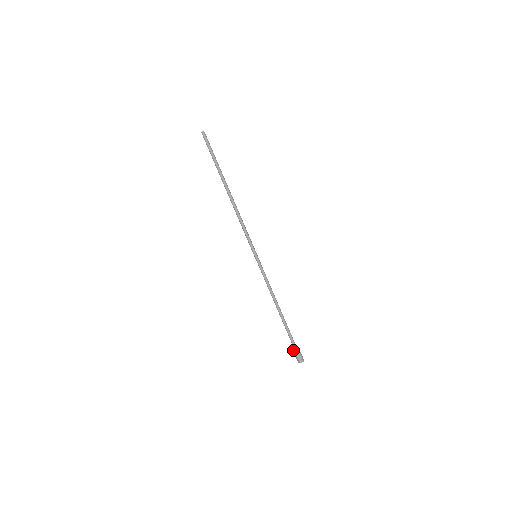
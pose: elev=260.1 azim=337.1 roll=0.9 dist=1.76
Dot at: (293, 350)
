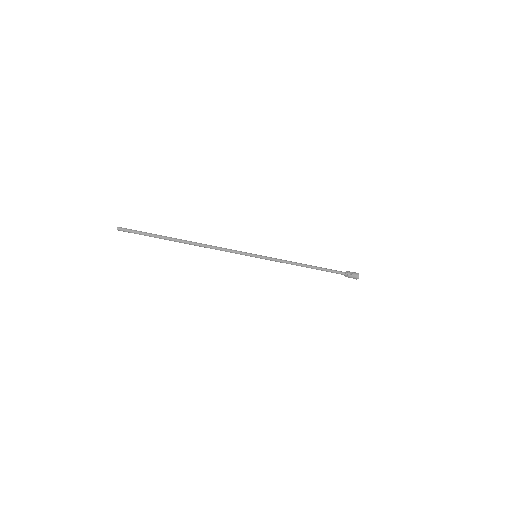
Dot at: occluded
